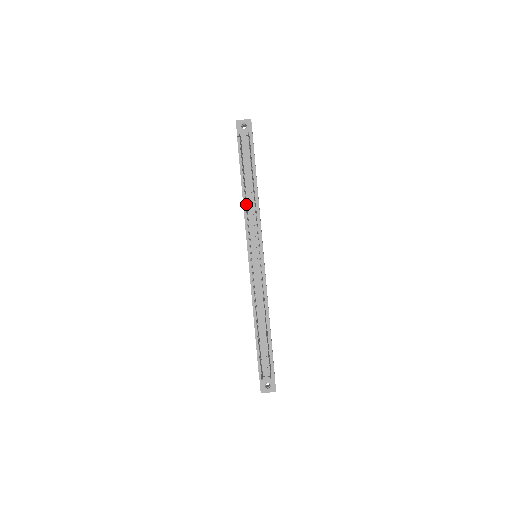
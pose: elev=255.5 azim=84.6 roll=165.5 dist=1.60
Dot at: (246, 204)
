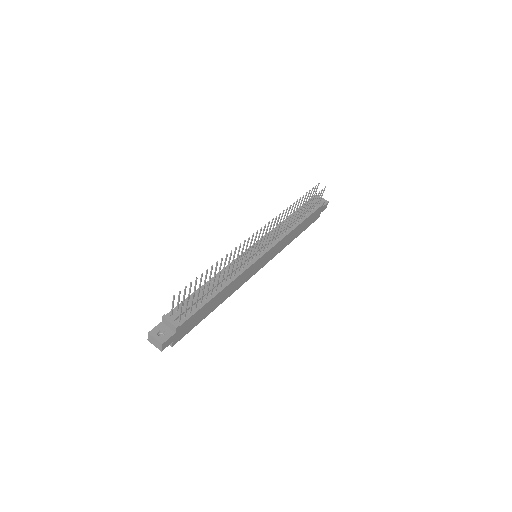
Dot at: (287, 208)
